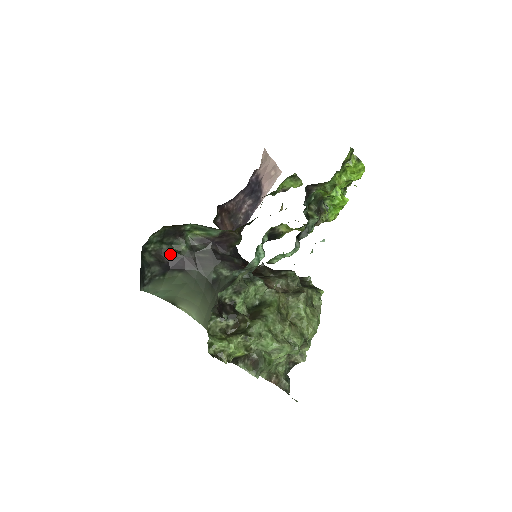
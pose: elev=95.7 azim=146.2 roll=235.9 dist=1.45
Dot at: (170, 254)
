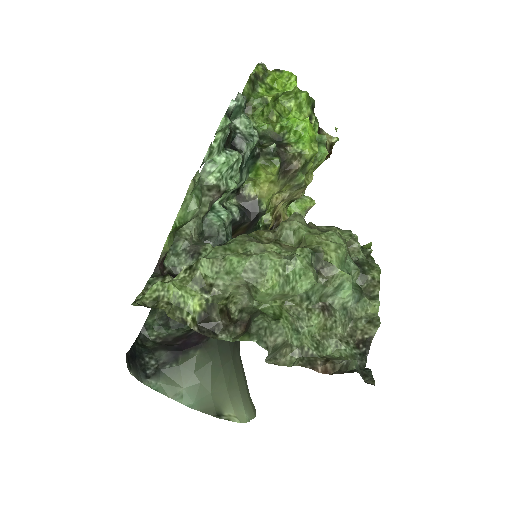
Dot at: (181, 336)
